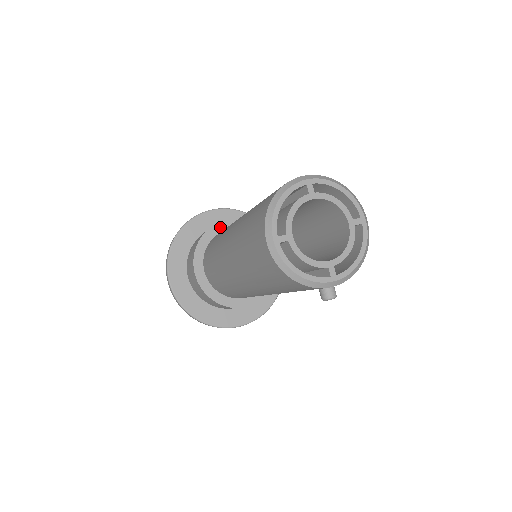
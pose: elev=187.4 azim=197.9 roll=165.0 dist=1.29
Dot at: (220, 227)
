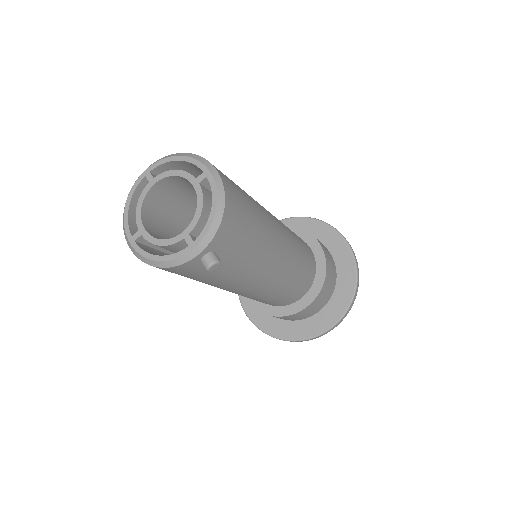
Dot at: occluded
